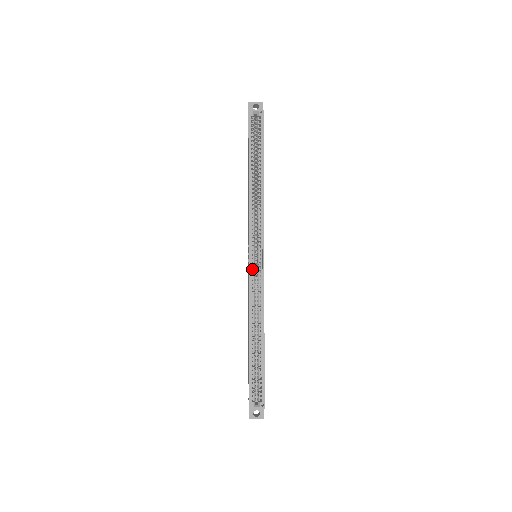
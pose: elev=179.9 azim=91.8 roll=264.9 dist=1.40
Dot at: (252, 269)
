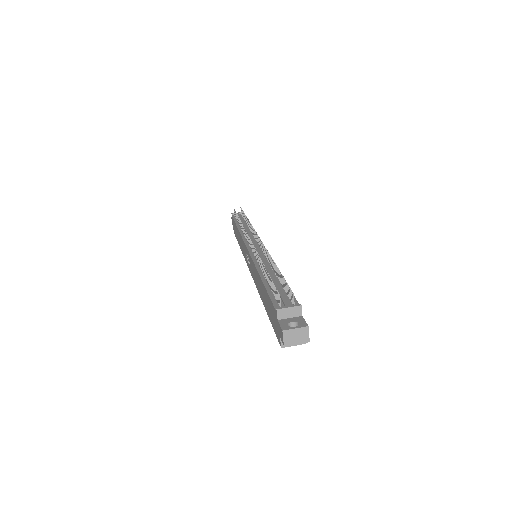
Dot at: occluded
